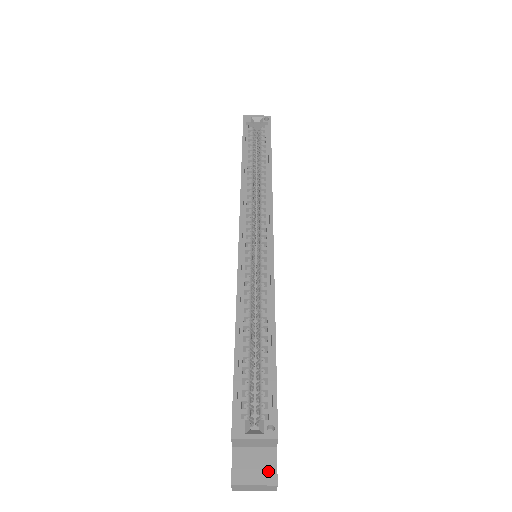
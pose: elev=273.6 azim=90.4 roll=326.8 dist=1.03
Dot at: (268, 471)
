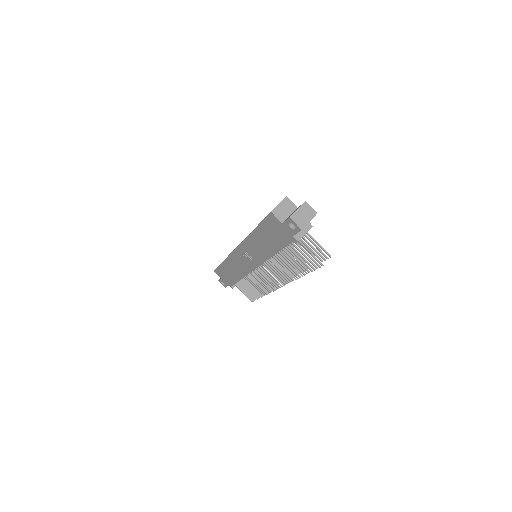
Dot at: occluded
